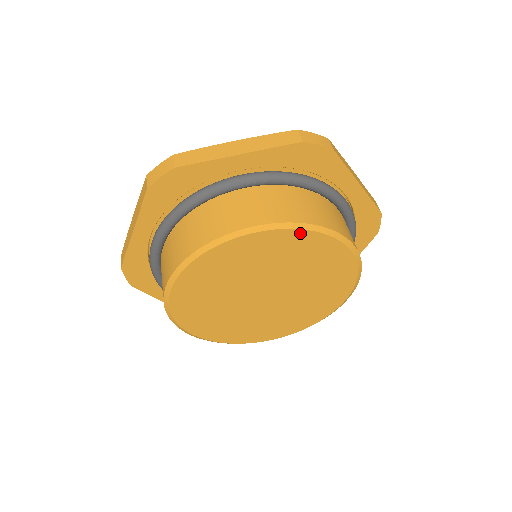
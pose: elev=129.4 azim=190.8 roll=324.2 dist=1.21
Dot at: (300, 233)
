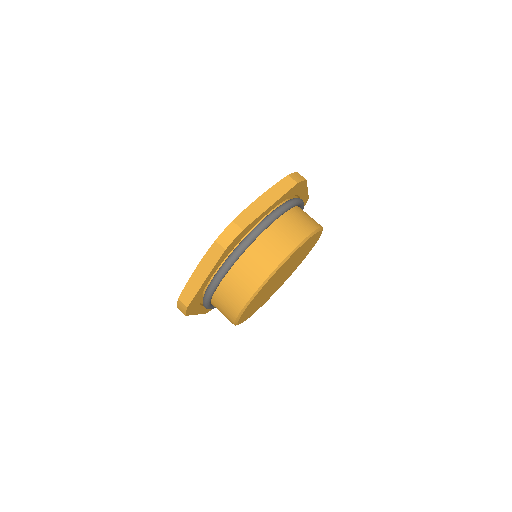
Dot at: (312, 237)
